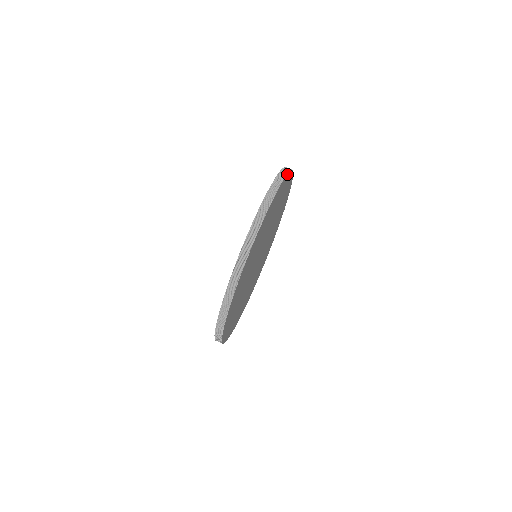
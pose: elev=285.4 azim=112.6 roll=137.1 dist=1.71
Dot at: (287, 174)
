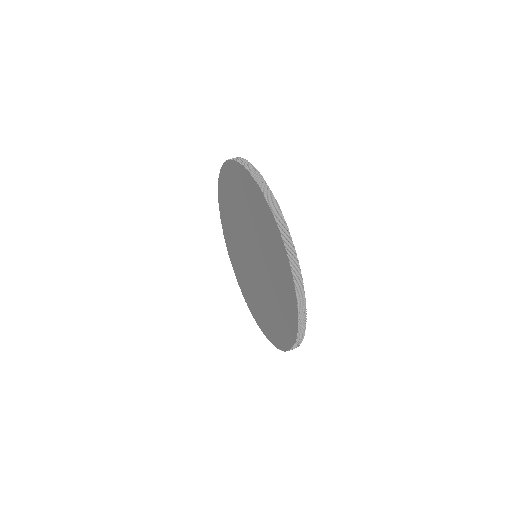
Dot at: (261, 176)
